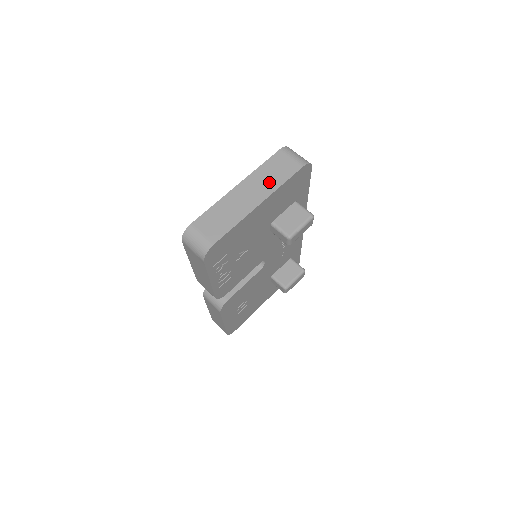
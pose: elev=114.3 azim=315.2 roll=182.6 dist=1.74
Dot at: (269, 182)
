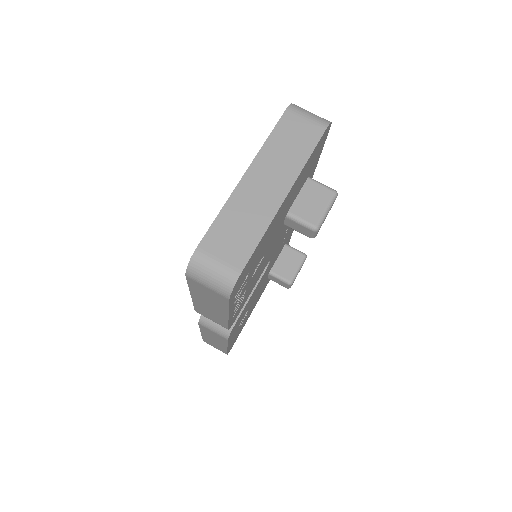
Dot at: (288, 160)
